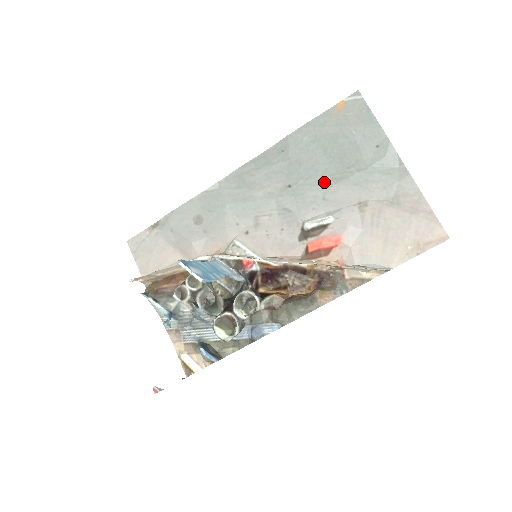
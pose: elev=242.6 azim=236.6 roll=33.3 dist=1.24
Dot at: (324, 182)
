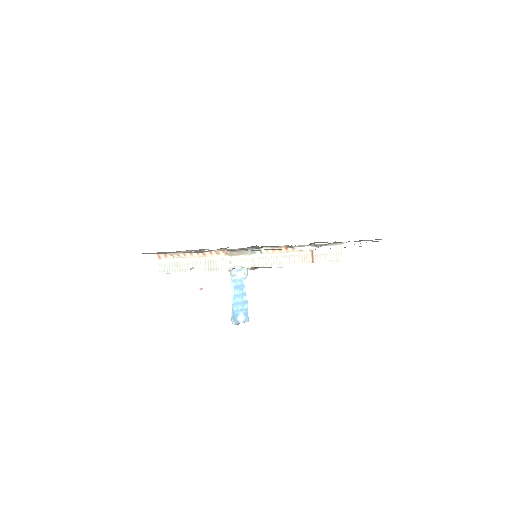
Dot at: occluded
